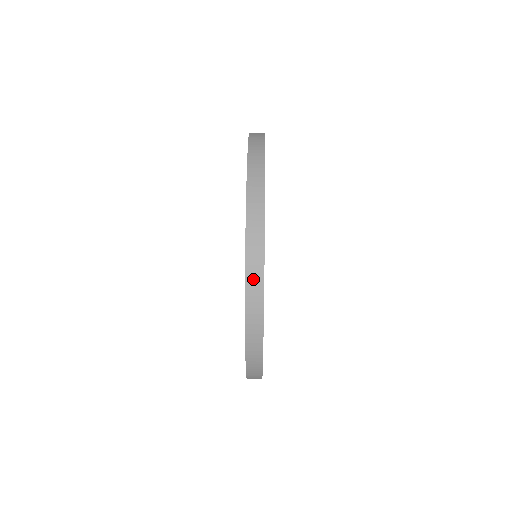
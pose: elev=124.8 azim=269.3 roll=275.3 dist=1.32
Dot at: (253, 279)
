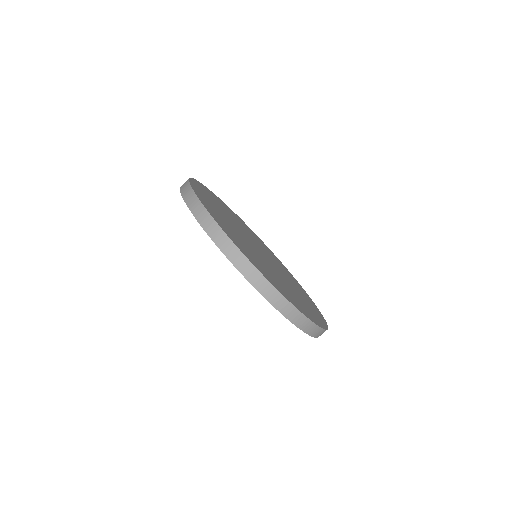
Dot at: occluded
